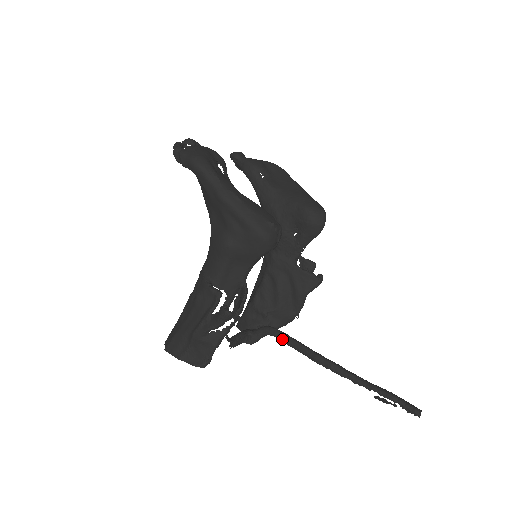
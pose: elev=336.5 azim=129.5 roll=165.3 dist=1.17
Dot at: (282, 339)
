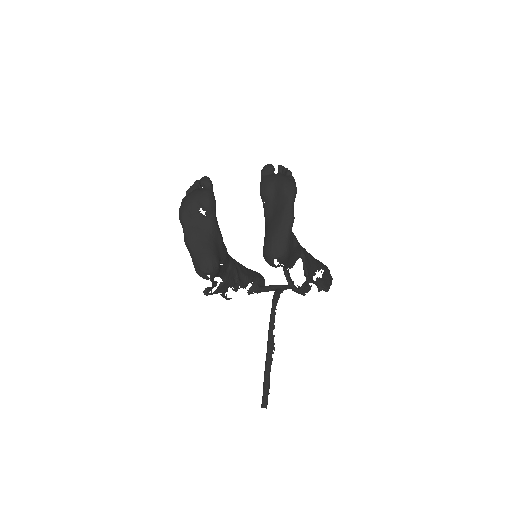
Dot at: (271, 309)
